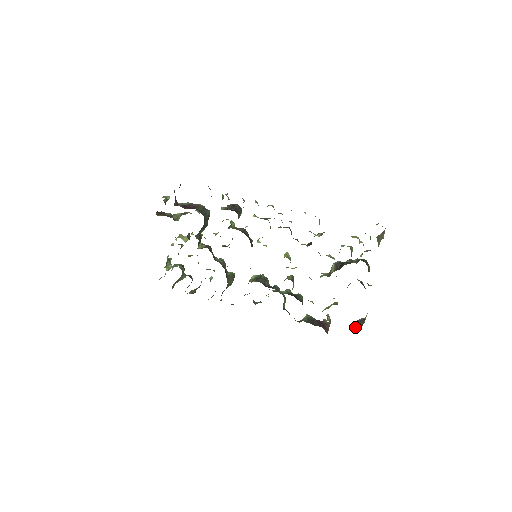
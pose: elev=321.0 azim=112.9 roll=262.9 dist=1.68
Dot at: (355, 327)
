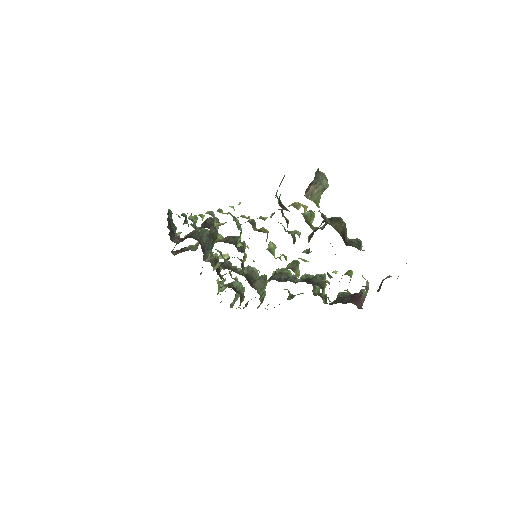
Dot at: occluded
